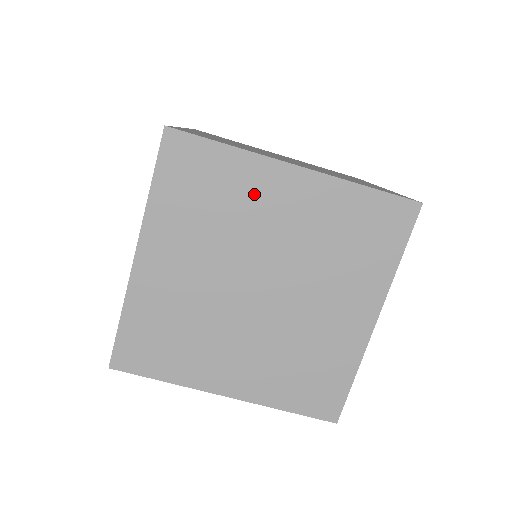
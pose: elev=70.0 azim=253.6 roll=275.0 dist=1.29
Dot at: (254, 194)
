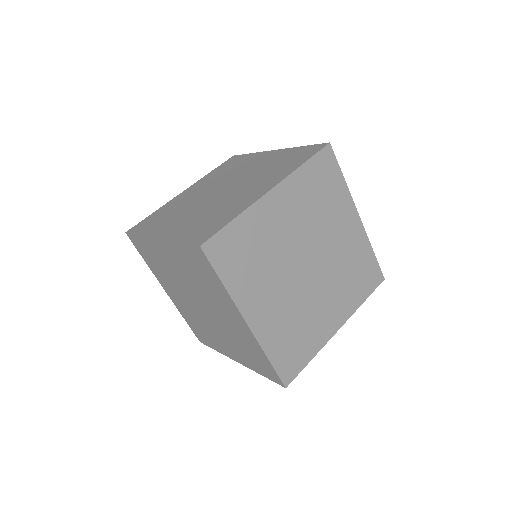
Dot at: (338, 212)
